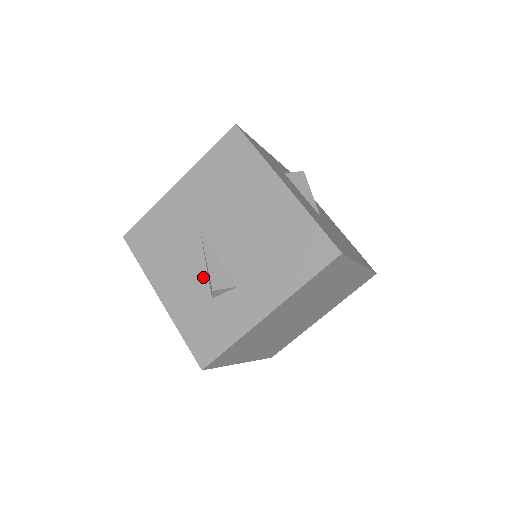
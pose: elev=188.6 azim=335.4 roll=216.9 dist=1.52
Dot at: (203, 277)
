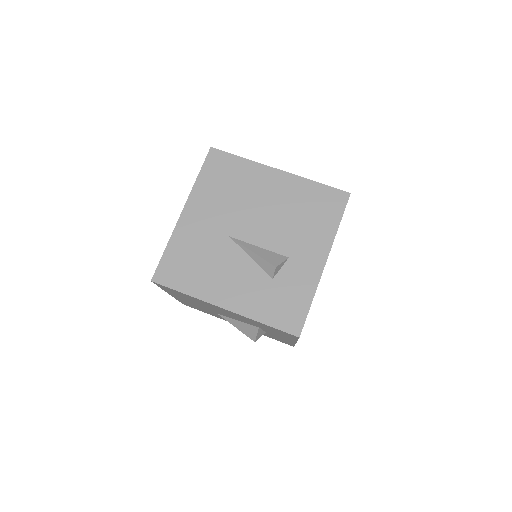
Dot at: (254, 268)
